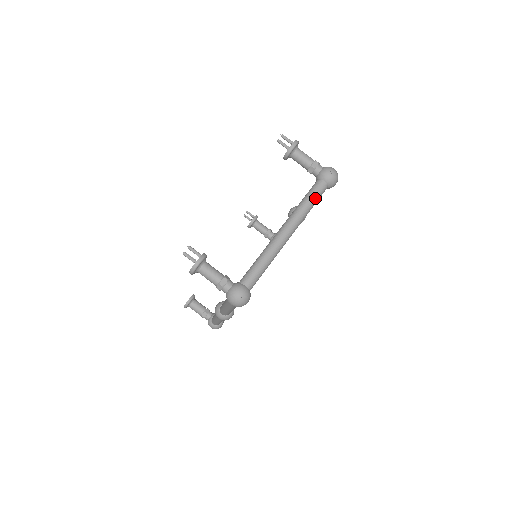
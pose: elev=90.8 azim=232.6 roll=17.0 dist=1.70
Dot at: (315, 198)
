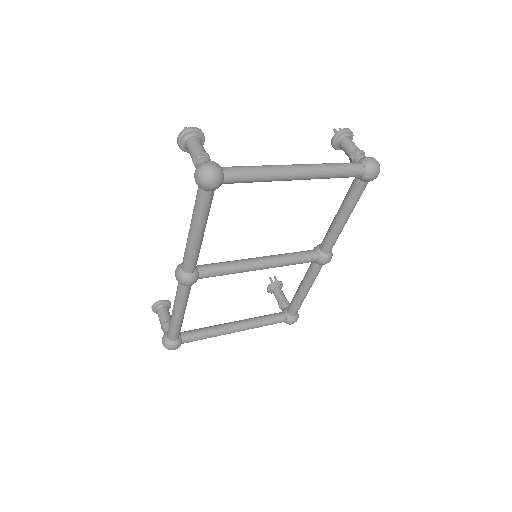
Dot at: (345, 167)
